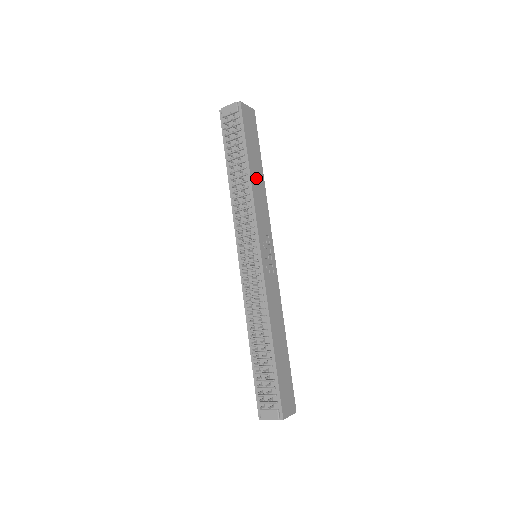
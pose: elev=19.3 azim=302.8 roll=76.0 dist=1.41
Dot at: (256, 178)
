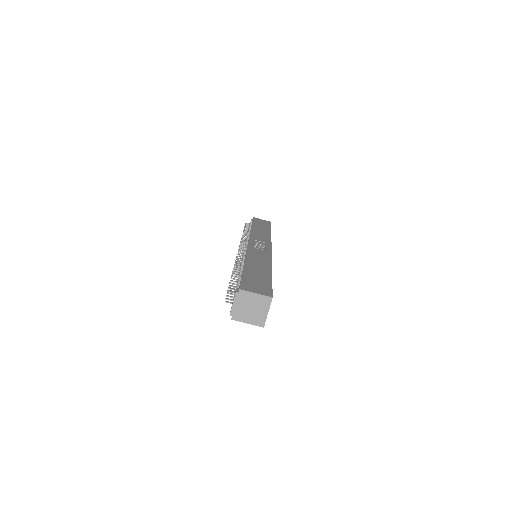
Dot at: (259, 230)
